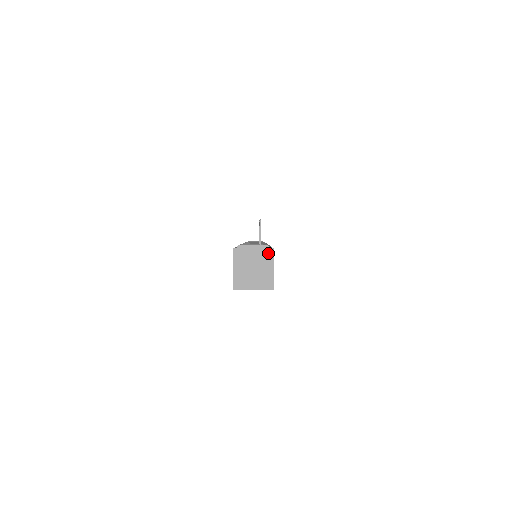
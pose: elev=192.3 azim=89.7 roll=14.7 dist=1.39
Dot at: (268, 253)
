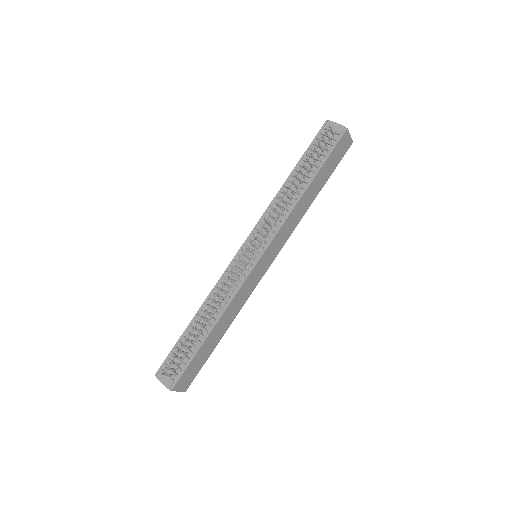
Dot at: (170, 389)
